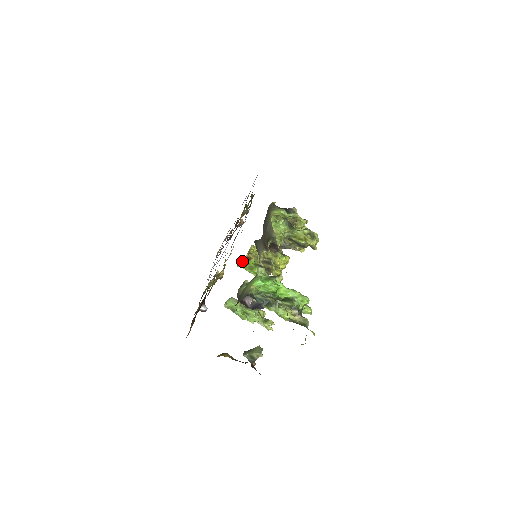
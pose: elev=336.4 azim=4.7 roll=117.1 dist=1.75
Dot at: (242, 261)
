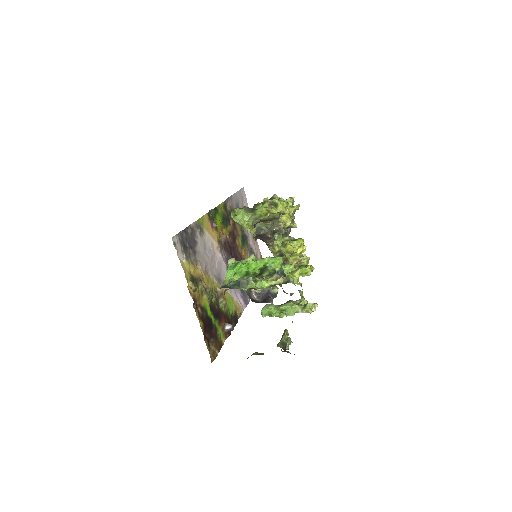
Dot at: occluded
